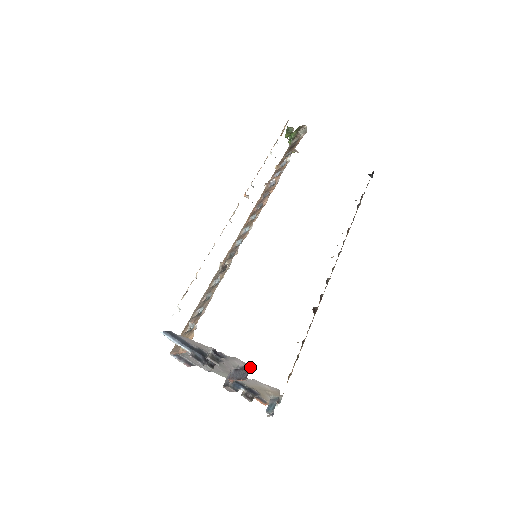
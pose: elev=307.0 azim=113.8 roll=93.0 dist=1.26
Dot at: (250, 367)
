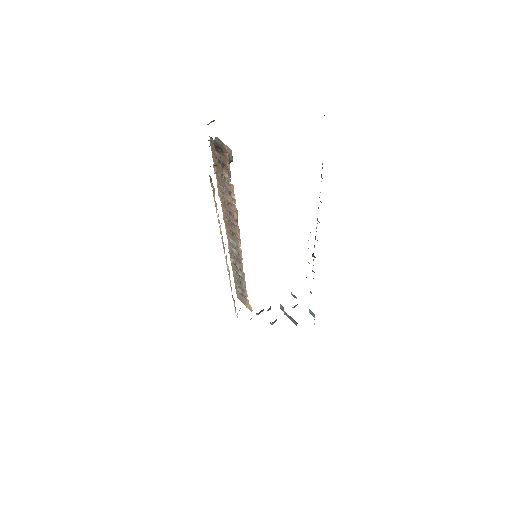
Dot at: (296, 322)
